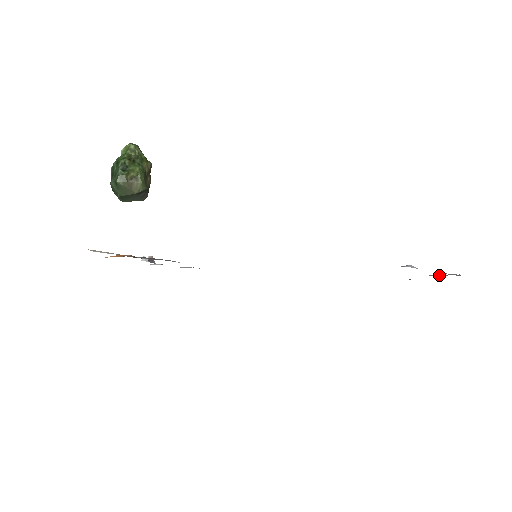
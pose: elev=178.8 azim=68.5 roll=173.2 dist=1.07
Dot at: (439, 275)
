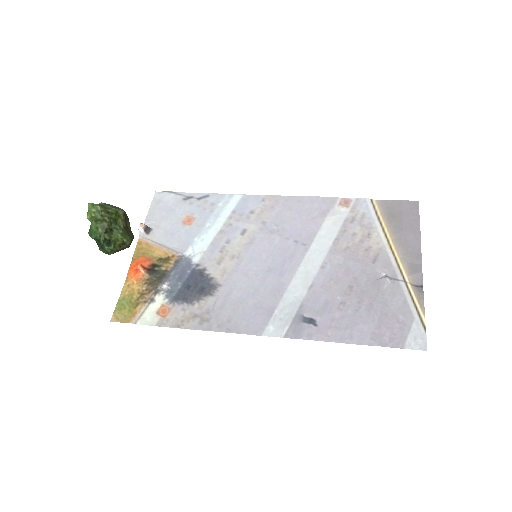
Dot at: (407, 257)
